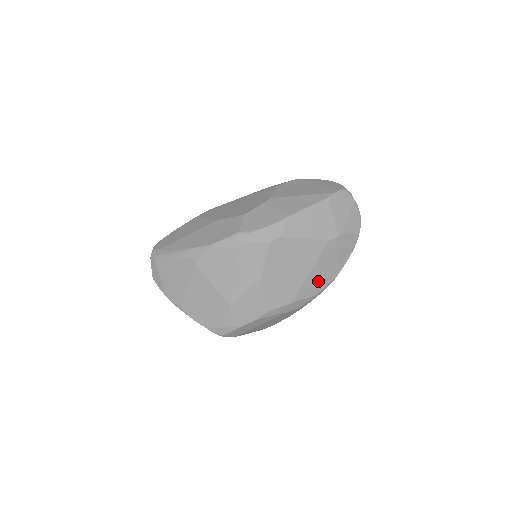
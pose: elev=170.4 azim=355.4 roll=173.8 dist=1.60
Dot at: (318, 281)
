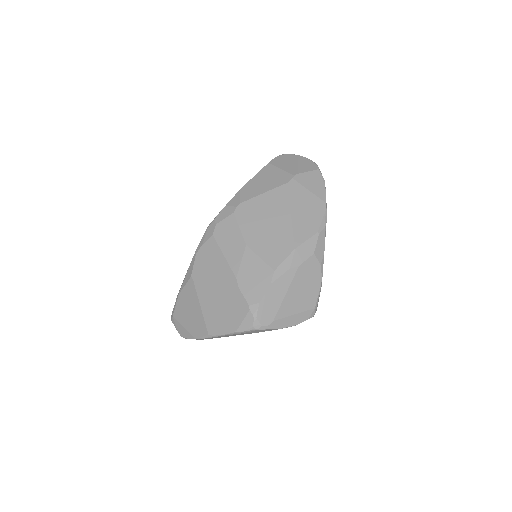
Dot at: (308, 219)
